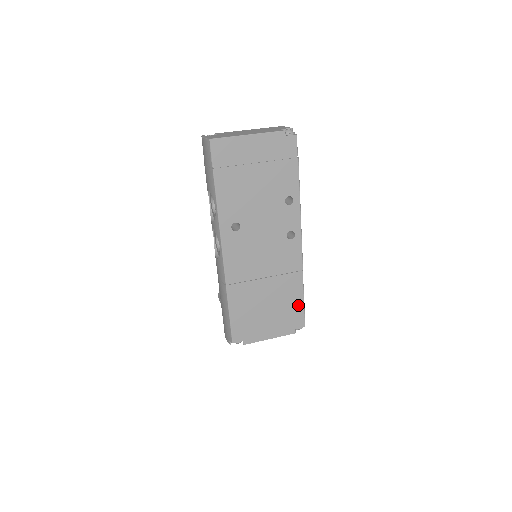
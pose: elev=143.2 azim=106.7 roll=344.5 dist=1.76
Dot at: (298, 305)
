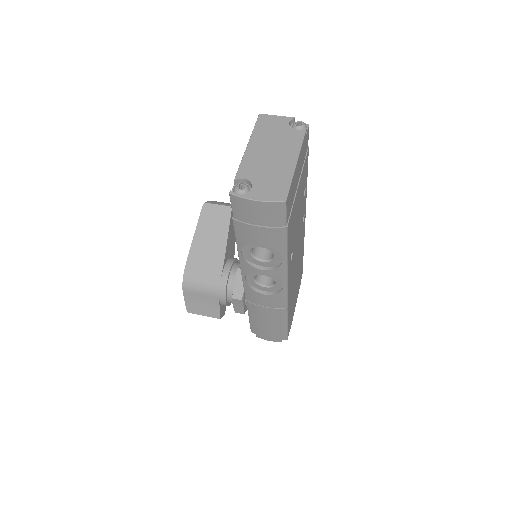
Dot at: (302, 264)
